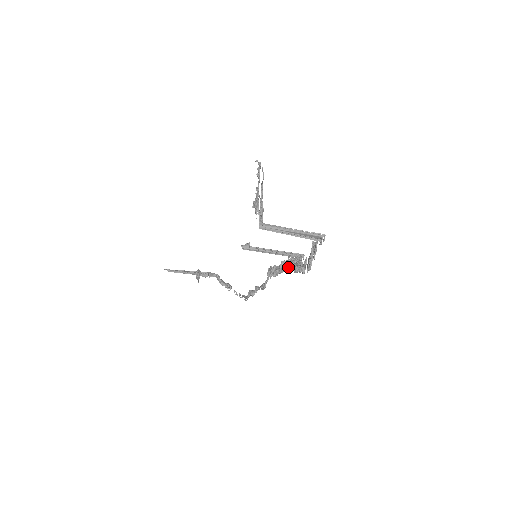
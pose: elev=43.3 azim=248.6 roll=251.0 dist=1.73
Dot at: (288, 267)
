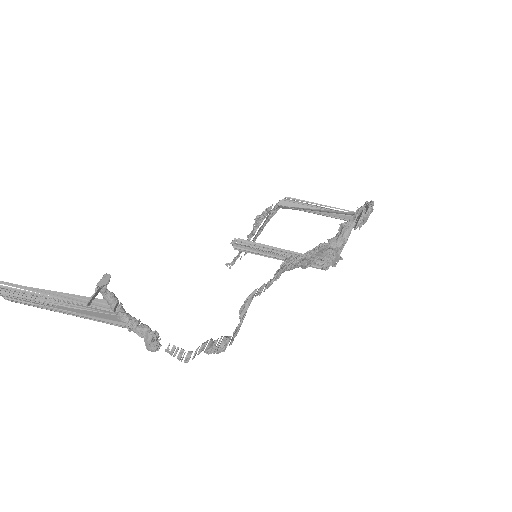
Dot at: occluded
